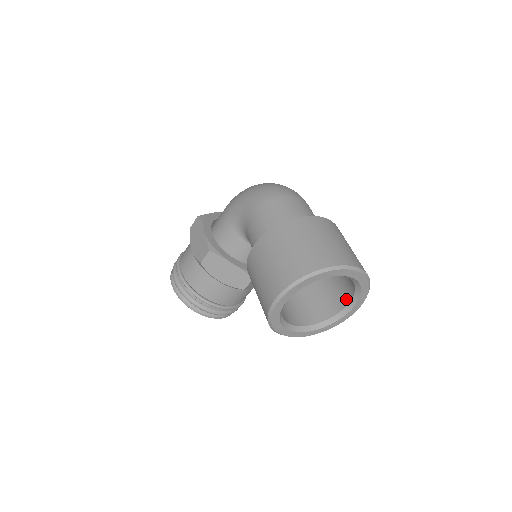
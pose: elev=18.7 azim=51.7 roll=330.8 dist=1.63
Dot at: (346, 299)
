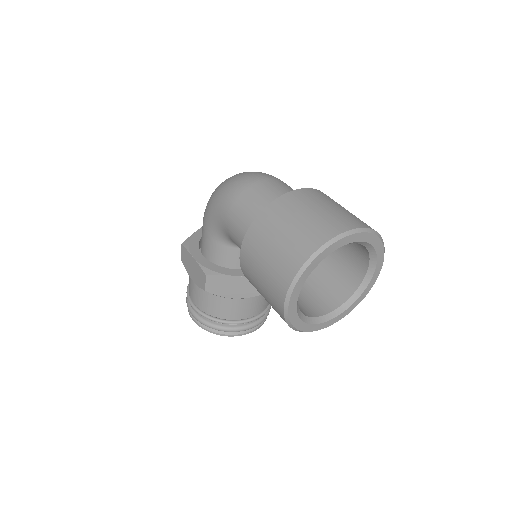
Dot at: (364, 262)
